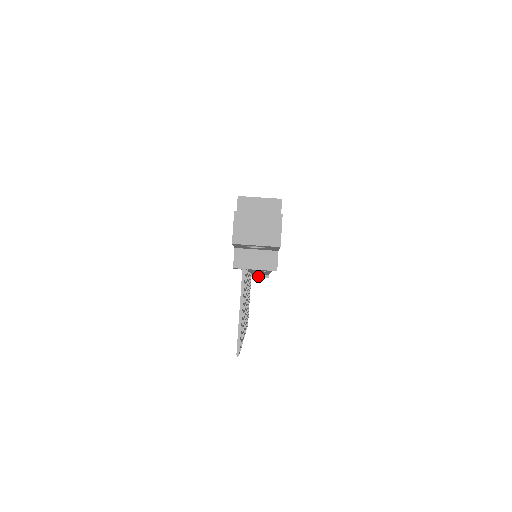
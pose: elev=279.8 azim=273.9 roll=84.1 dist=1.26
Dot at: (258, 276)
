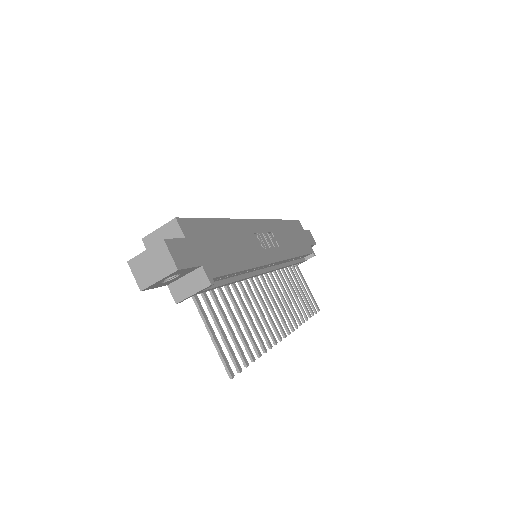
Dot at: (289, 265)
